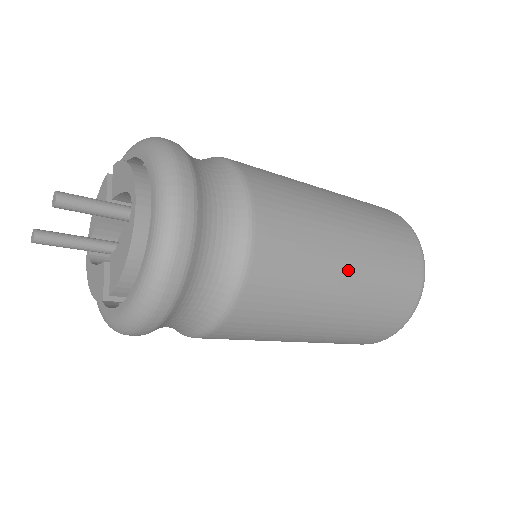
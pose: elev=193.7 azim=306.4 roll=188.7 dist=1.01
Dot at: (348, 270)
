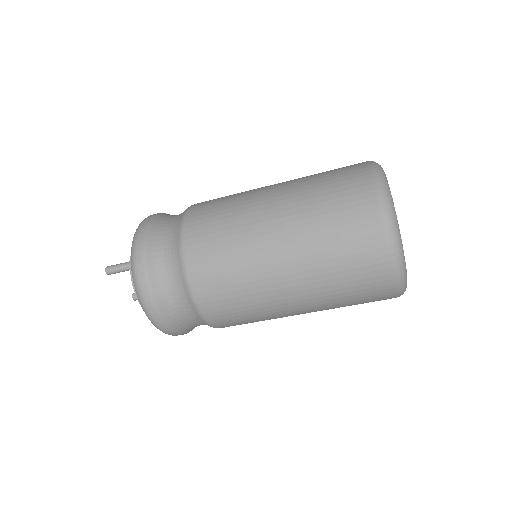
Dot at: (274, 233)
